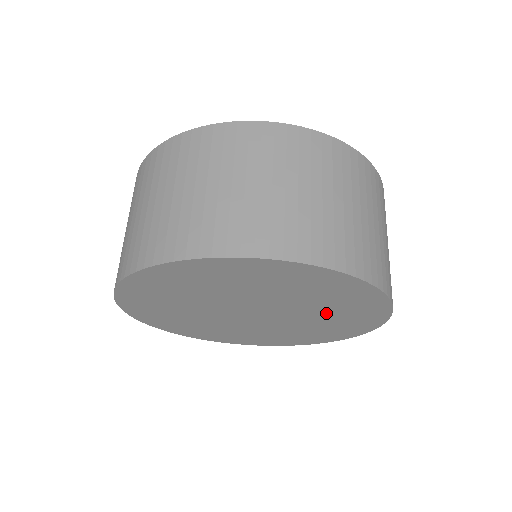
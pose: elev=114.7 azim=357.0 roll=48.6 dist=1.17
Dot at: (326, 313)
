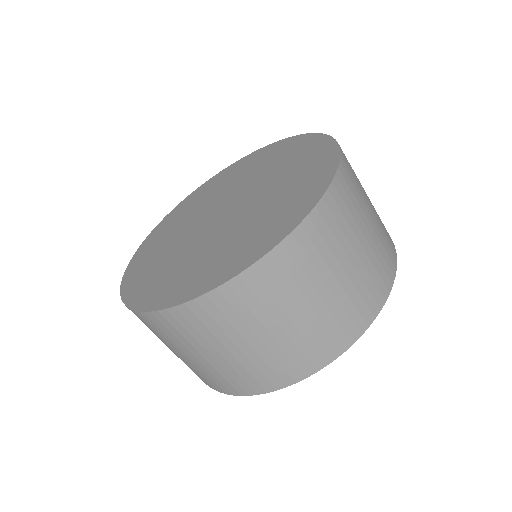
Dot at: occluded
